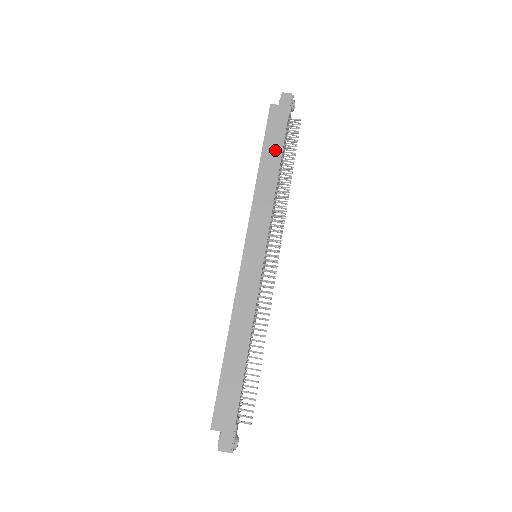
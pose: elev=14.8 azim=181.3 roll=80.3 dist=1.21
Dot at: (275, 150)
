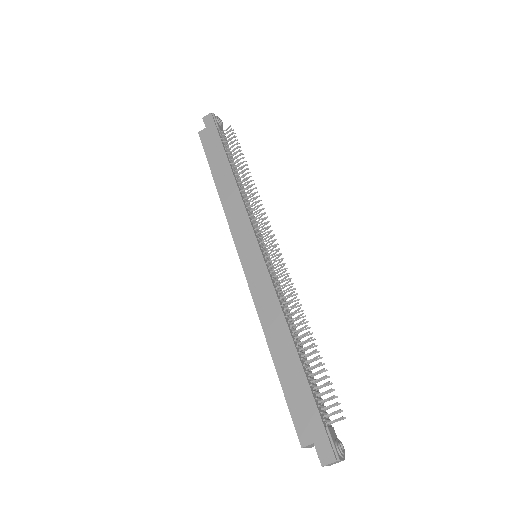
Dot at: (221, 161)
